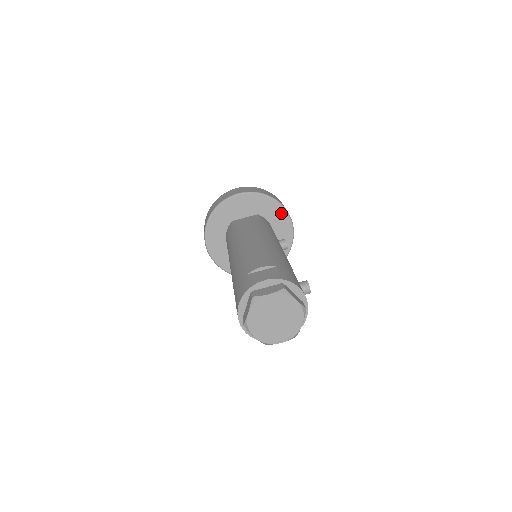
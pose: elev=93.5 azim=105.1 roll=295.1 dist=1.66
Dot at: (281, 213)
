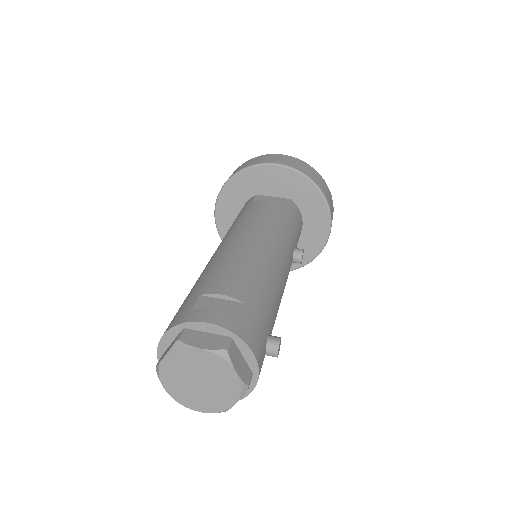
Dot at: (321, 210)
